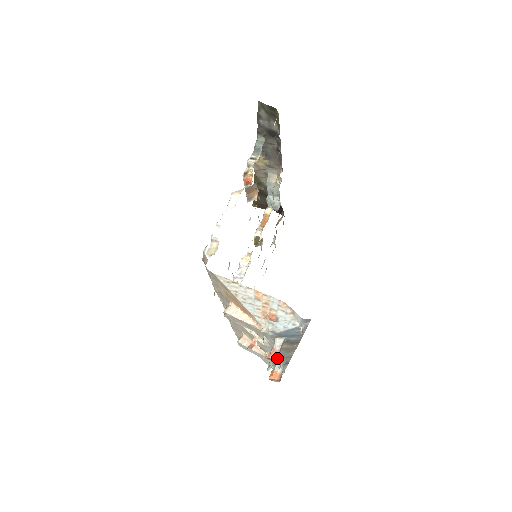
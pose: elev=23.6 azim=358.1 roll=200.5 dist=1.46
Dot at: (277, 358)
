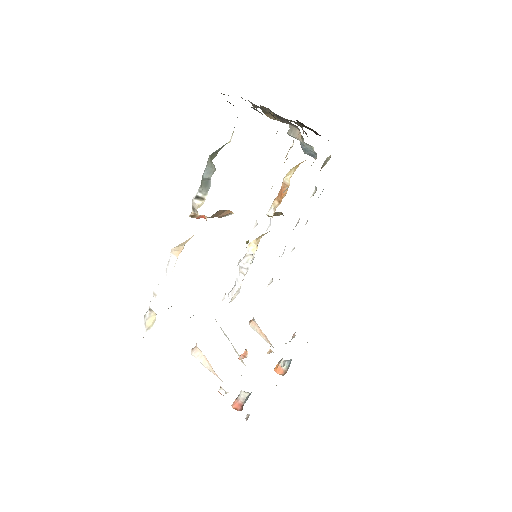
Dot at: (240, 409)
